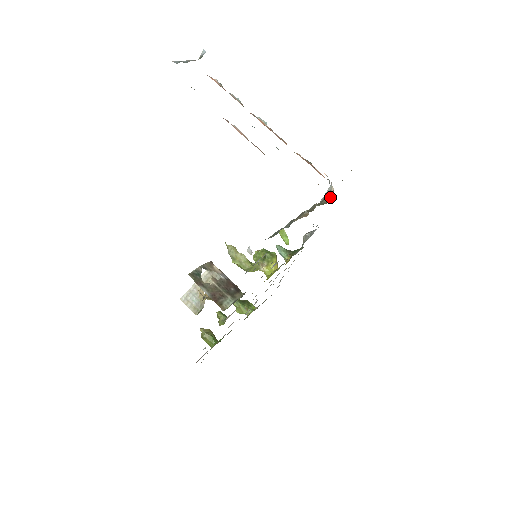
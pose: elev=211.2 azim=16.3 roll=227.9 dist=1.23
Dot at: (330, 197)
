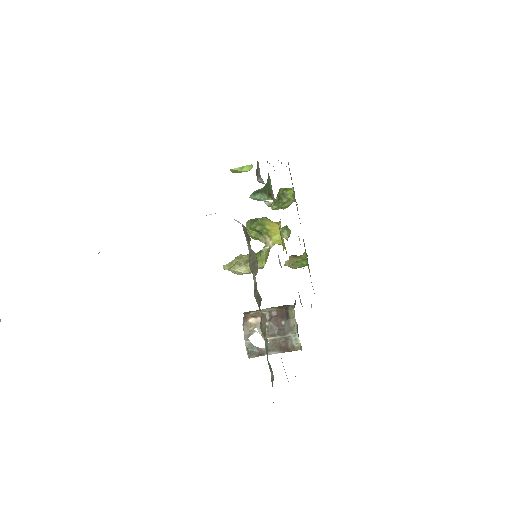
Dot at: (248, 237)
